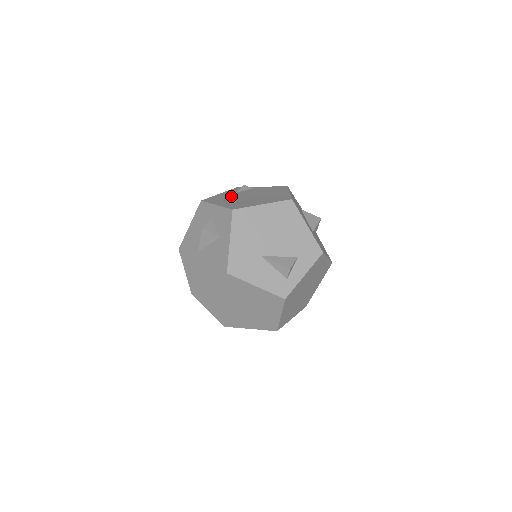
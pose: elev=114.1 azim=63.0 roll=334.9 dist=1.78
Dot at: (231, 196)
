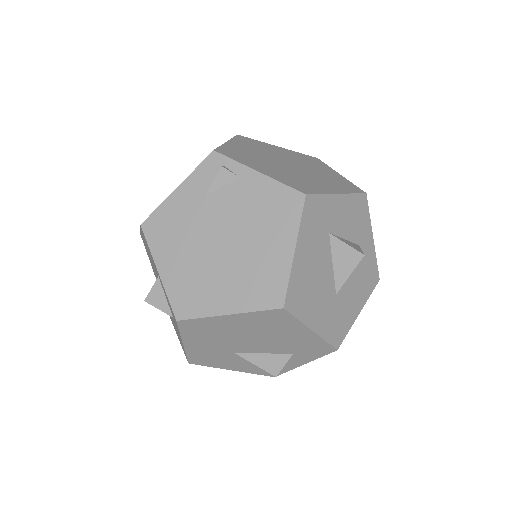
Dot at: (190, 223)
